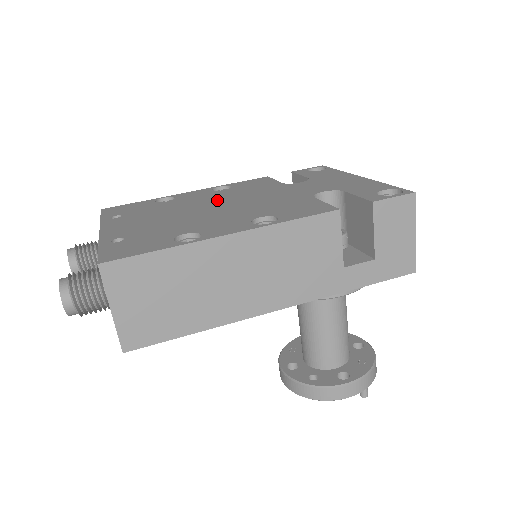
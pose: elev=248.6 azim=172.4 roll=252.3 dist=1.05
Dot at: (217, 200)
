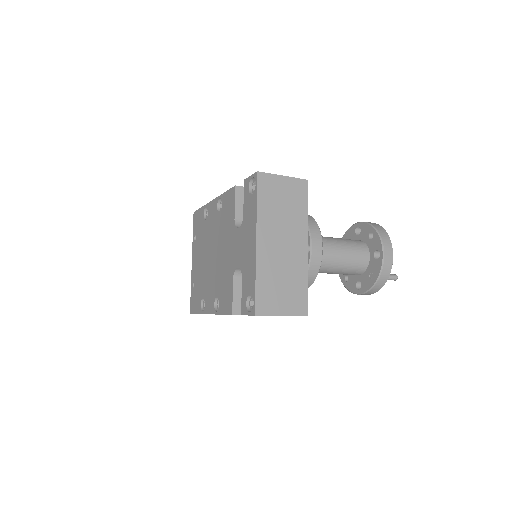
Dot at: (214, 240)
